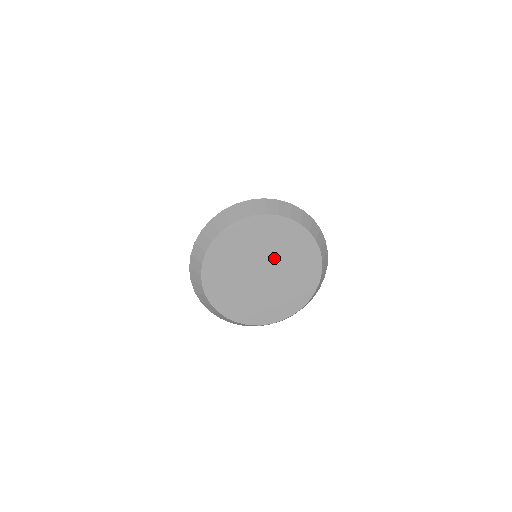
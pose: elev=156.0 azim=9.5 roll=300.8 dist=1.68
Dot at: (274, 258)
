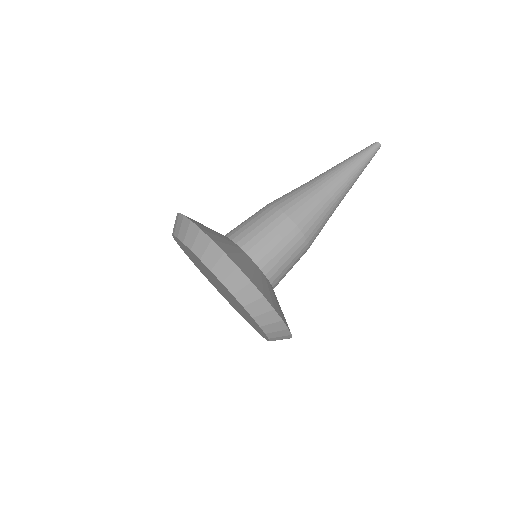
Dot at: (229, 296)
